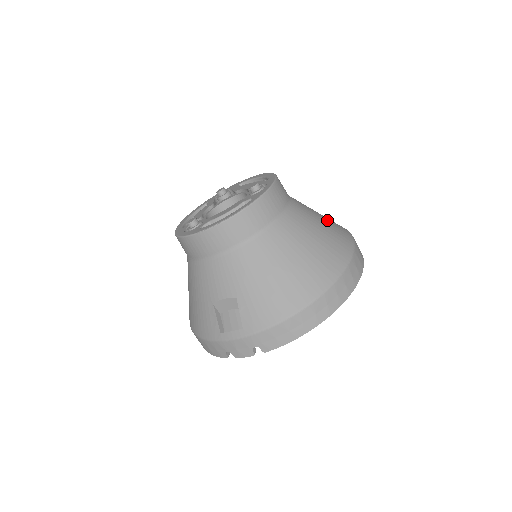
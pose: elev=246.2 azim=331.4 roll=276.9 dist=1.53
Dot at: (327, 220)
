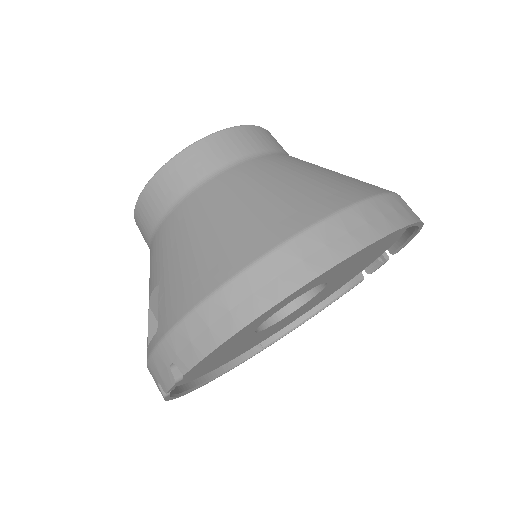
Dot at: (344, 175)
